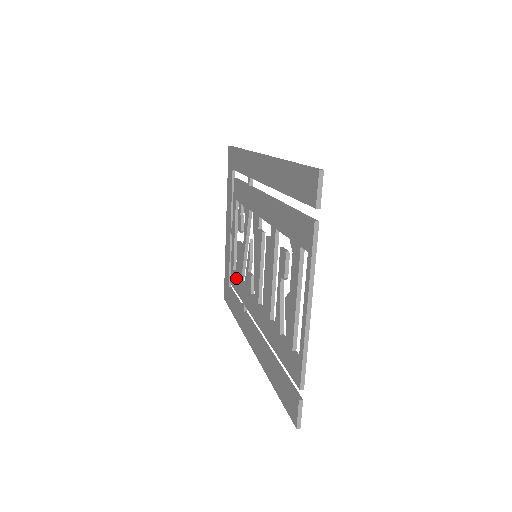
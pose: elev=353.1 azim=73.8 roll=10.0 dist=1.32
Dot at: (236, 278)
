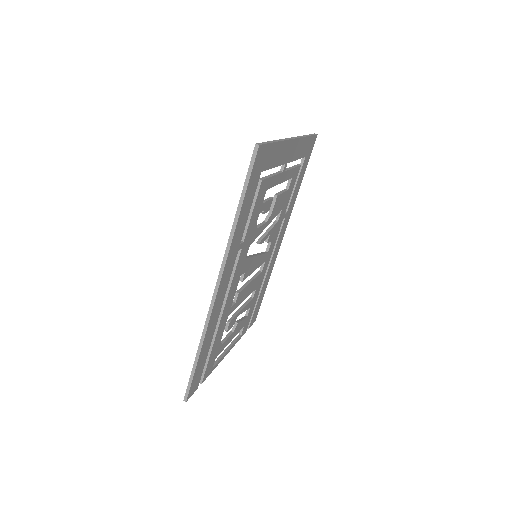
Dot at: occluded
